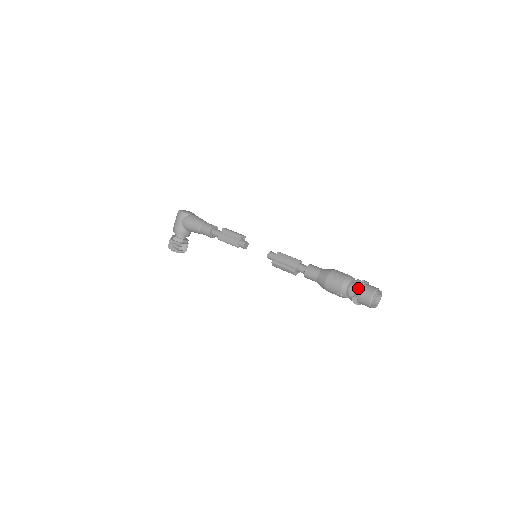
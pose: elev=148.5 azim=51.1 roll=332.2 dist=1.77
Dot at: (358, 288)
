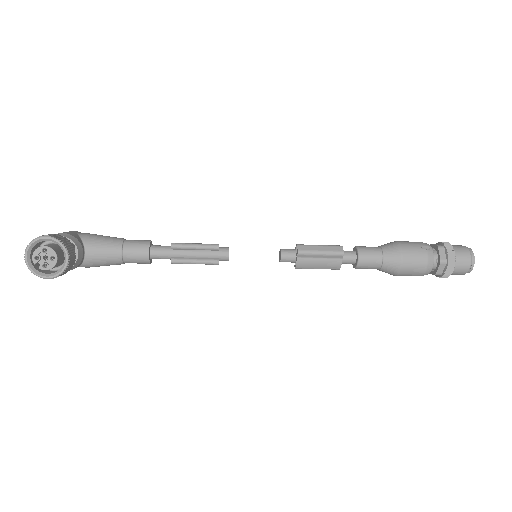
Dot at: (440, 243)
